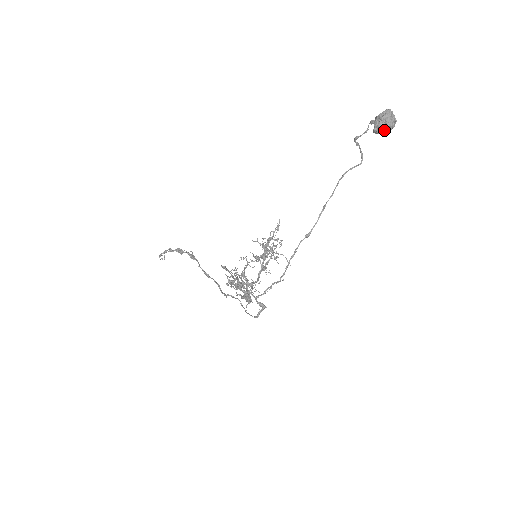
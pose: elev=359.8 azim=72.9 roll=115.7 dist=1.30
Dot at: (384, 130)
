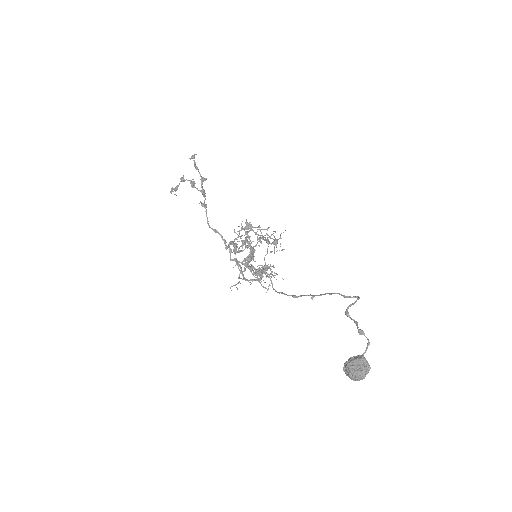
Dot at: occluded
